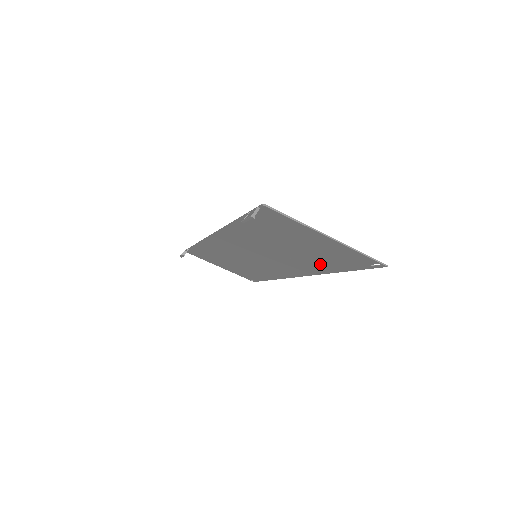
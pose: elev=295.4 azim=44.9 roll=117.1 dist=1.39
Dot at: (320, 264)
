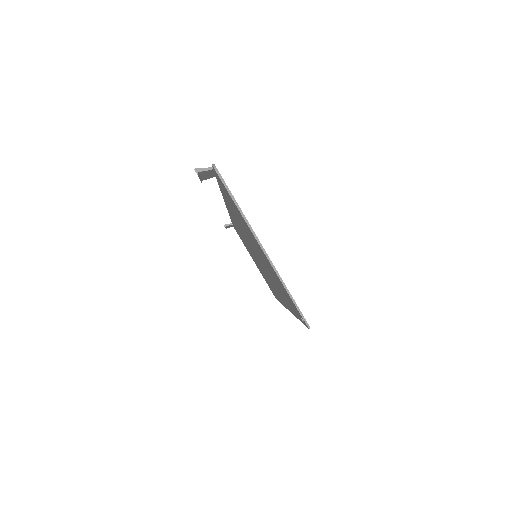
Dot at: occluded
